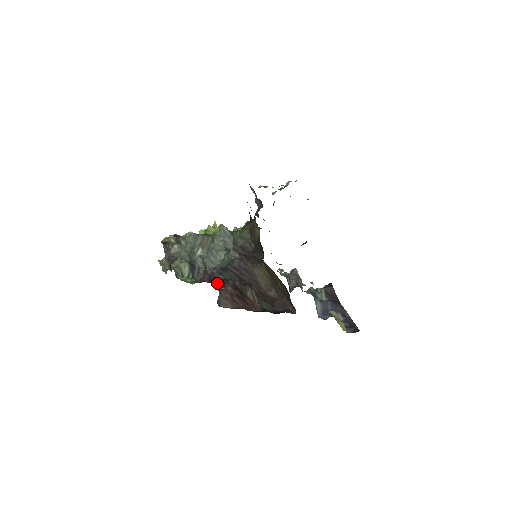
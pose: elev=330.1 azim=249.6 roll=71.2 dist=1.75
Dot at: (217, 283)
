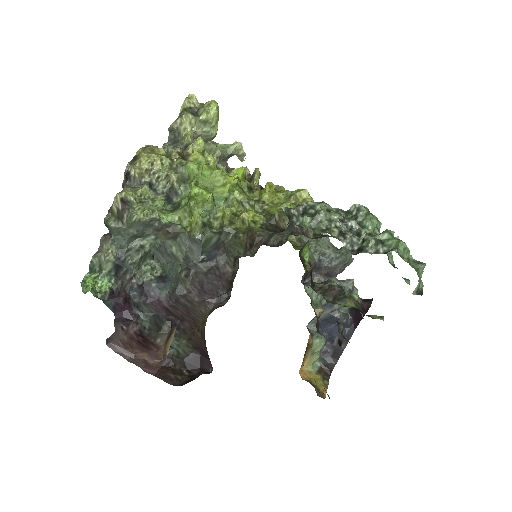
Dot at: (122, 318)
